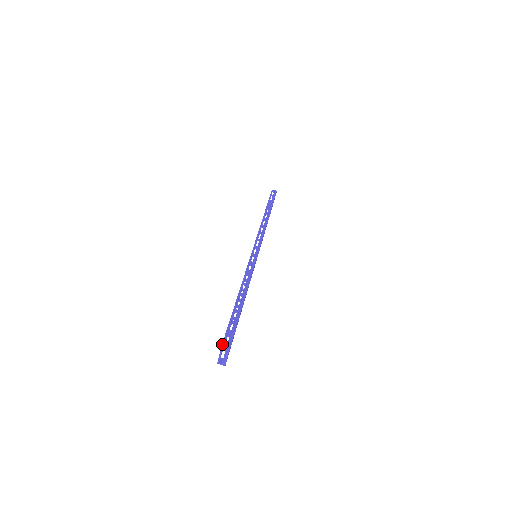
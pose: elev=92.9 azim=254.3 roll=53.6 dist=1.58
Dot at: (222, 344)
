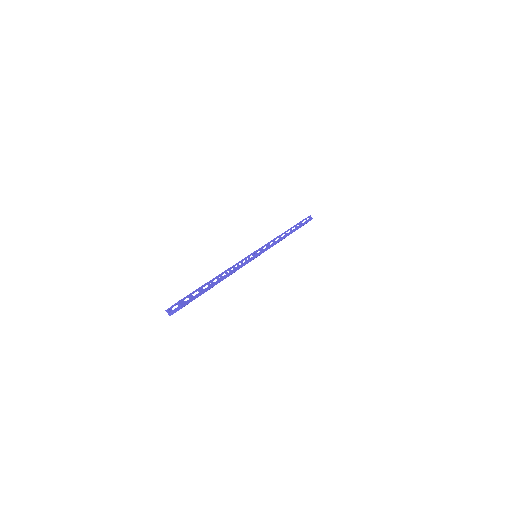
Dot at: (179, 301)
